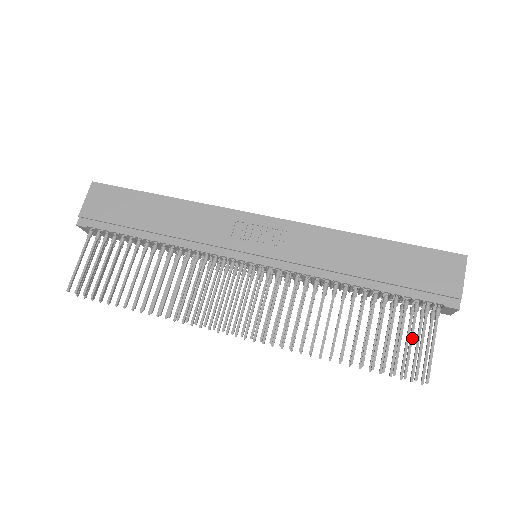
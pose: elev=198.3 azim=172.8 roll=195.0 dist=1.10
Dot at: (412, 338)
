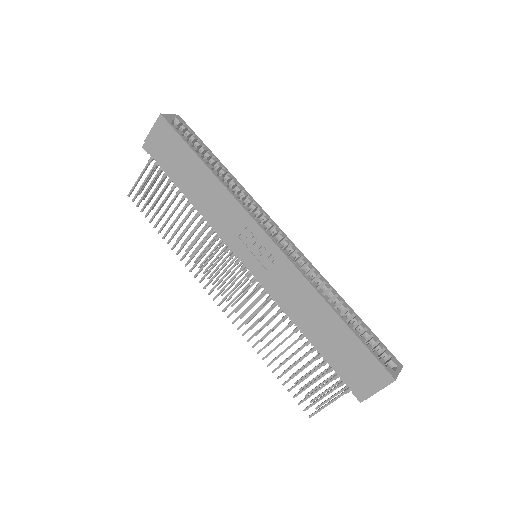
Dot at: (318, 390)
